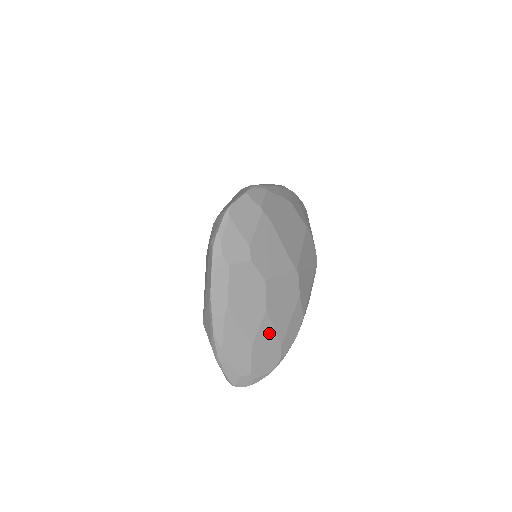
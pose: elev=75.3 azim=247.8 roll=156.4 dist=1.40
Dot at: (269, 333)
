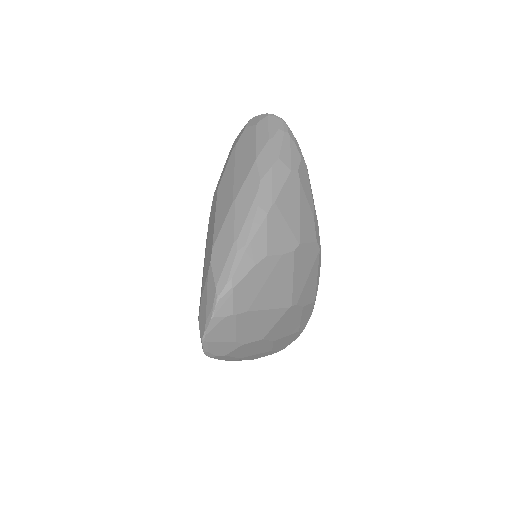
Dot at: (283, 339)
